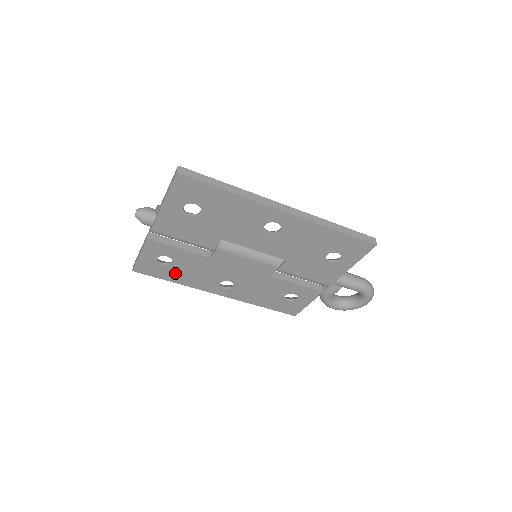
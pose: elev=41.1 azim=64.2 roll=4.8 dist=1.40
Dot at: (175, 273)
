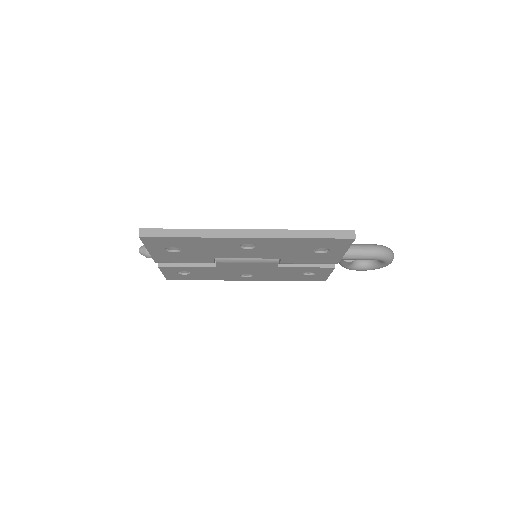
Dot at: (199, 276)
